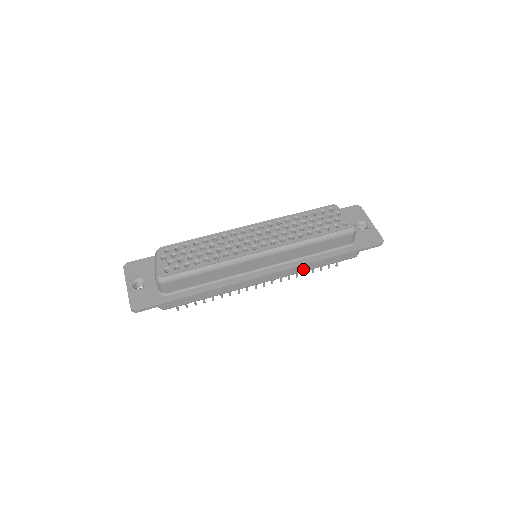
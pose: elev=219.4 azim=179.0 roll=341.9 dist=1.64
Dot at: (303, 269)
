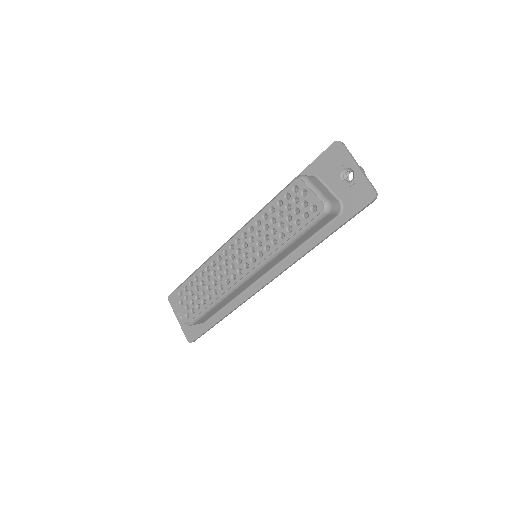
Dot at: occluded
